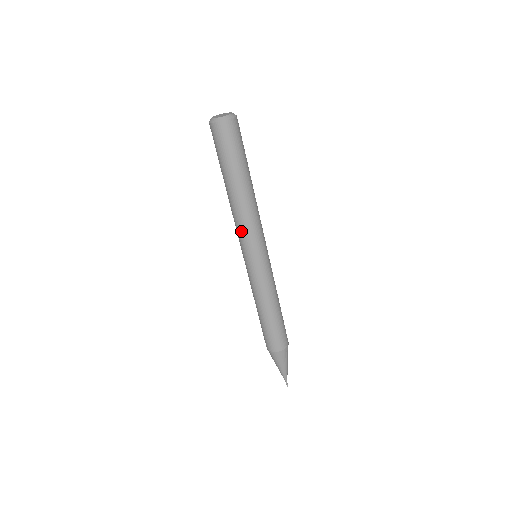
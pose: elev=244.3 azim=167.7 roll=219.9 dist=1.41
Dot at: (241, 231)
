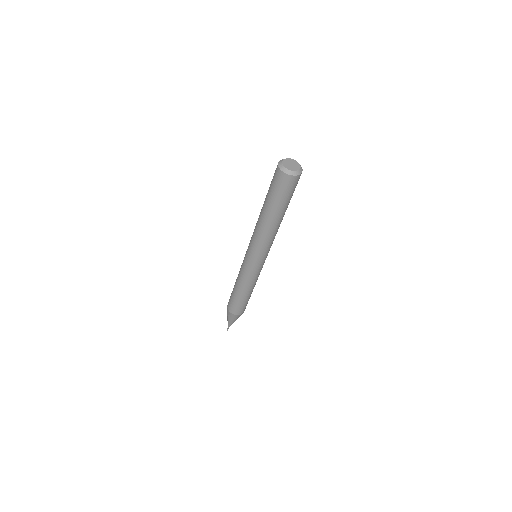
Dot at: (260, 245)
